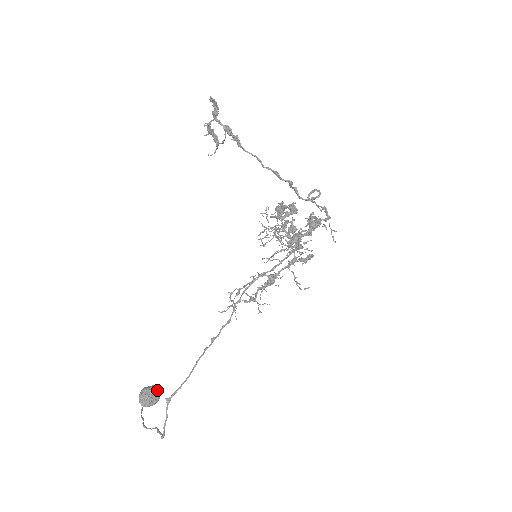
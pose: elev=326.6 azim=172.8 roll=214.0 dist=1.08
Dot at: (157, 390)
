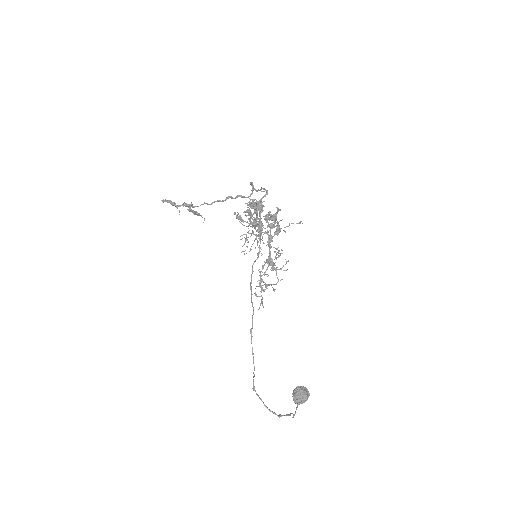
Dot at: (303, 388)
